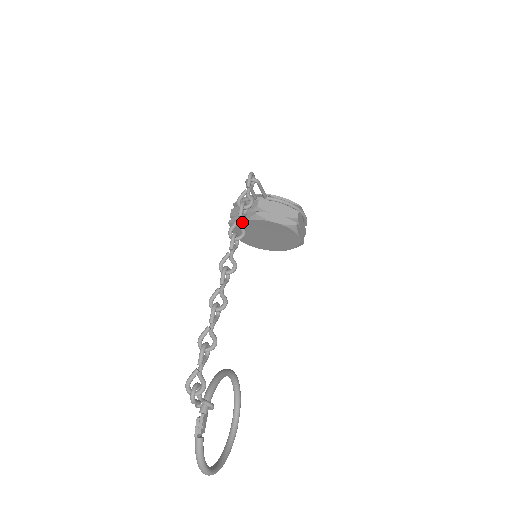
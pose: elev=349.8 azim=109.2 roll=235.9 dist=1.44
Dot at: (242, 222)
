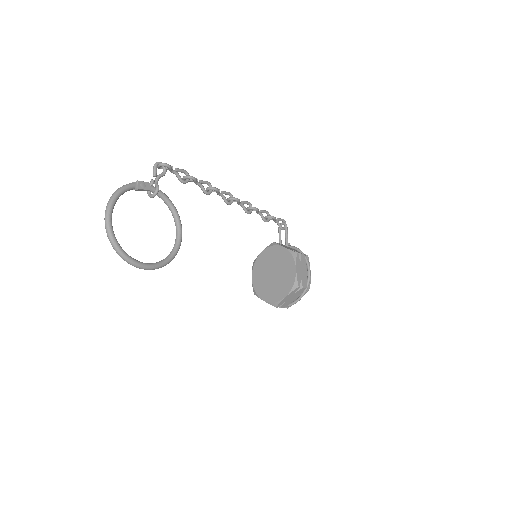
Dot at: (262, 253)
